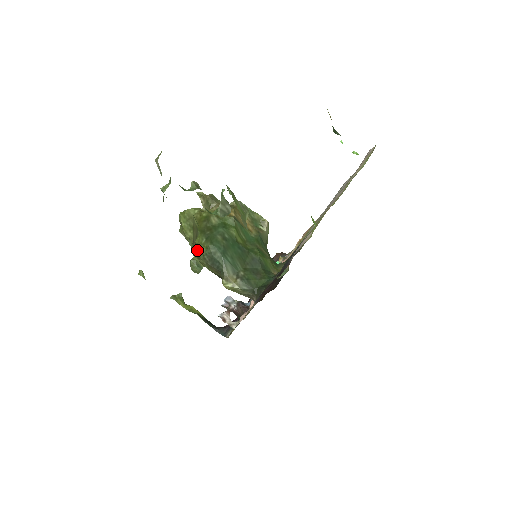
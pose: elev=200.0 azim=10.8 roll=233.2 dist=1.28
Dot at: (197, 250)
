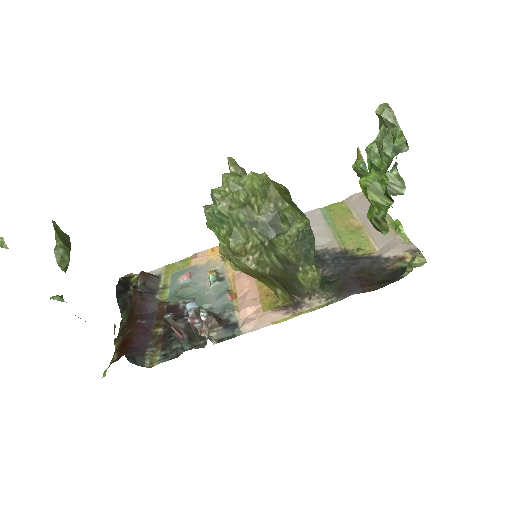
Dot at: (266, 225)
